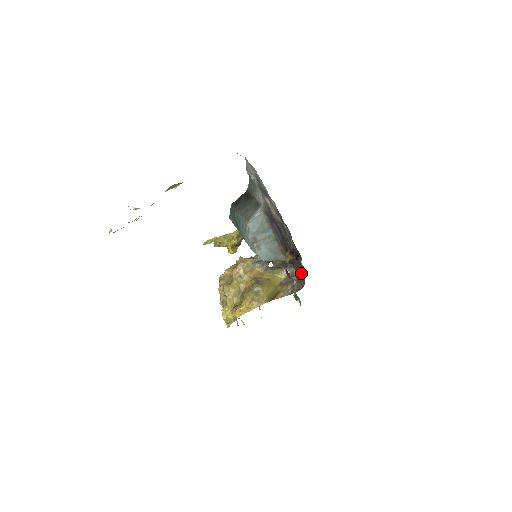
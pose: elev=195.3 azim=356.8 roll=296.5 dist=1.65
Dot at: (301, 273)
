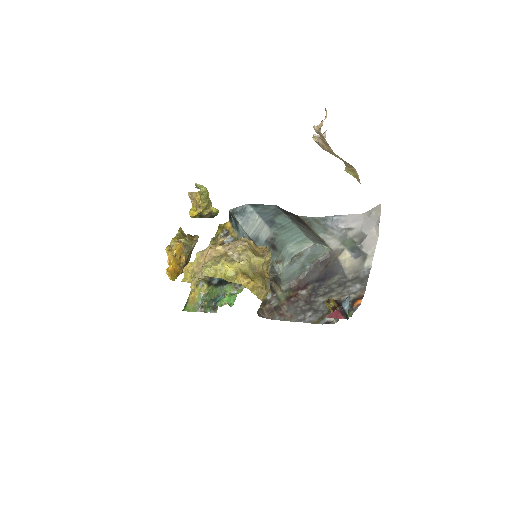
Dot at: (300, 314)
